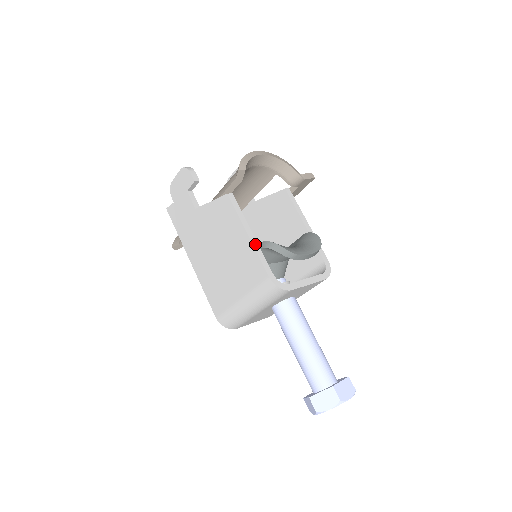
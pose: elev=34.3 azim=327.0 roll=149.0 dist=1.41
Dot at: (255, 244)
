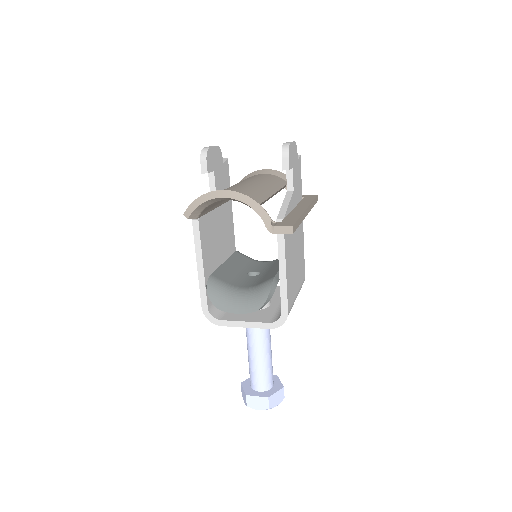
Dot at: (201, 277)
